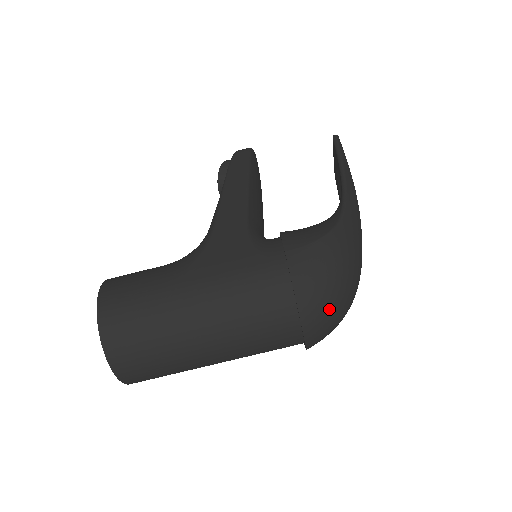
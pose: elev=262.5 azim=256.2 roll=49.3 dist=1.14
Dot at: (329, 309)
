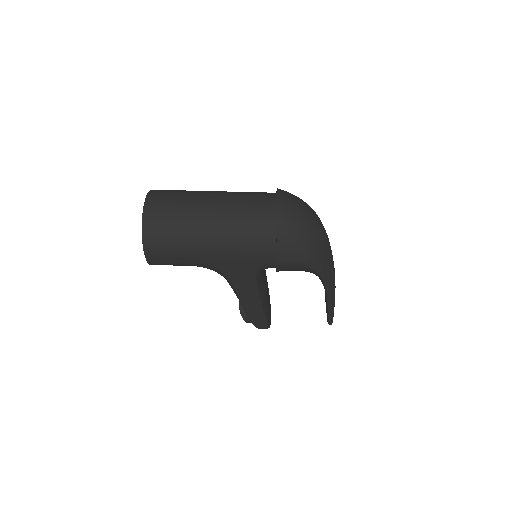
Dot at: (297, 198)
